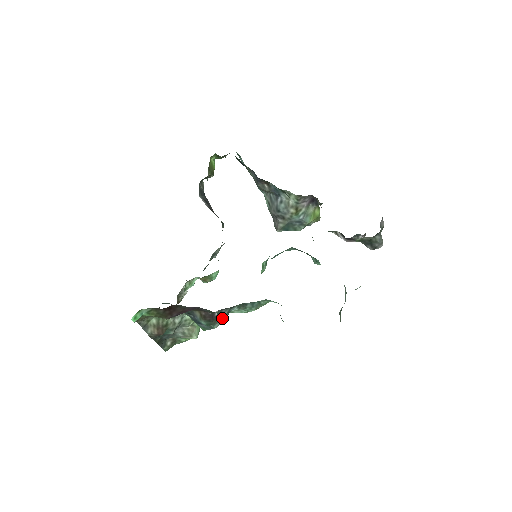
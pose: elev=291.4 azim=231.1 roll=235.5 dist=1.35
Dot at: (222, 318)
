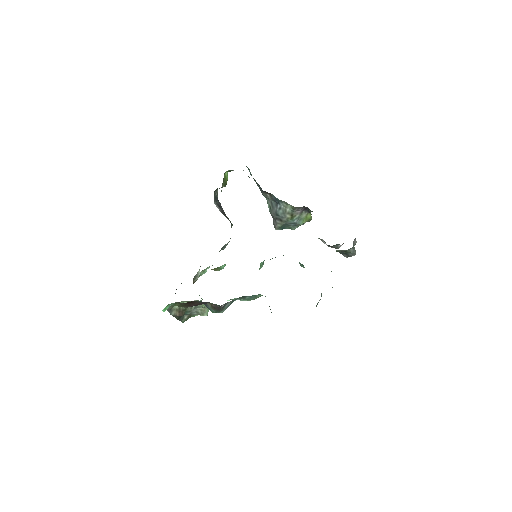
Dot at: (227, 307)
